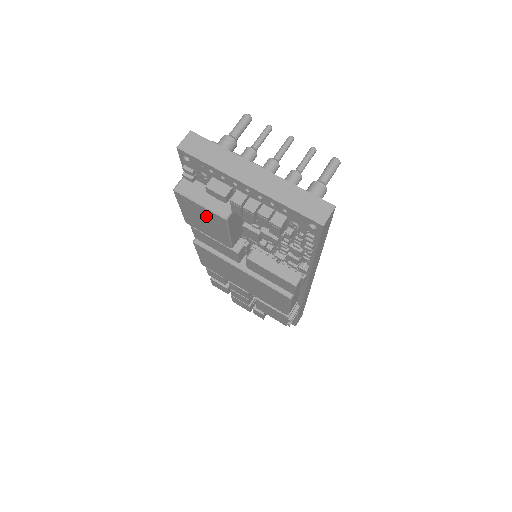
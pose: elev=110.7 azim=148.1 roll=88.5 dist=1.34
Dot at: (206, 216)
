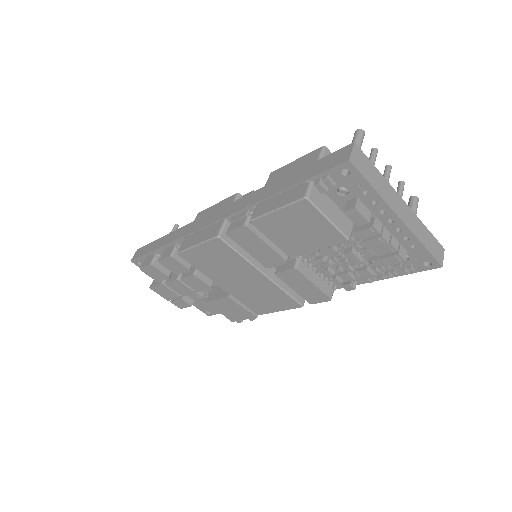
Dot at: (316, 230)
